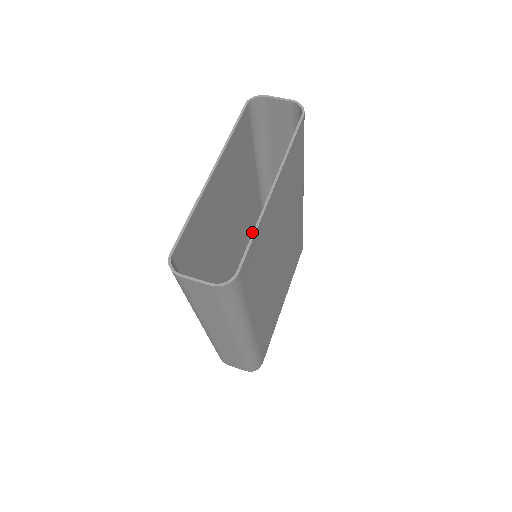
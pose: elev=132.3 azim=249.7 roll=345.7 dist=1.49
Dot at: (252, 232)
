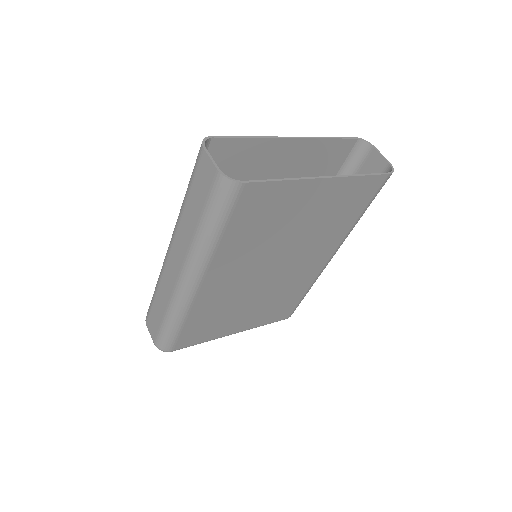
Dot at: occluded
